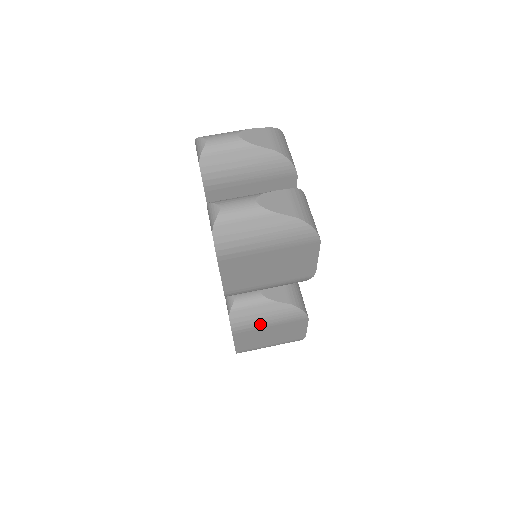
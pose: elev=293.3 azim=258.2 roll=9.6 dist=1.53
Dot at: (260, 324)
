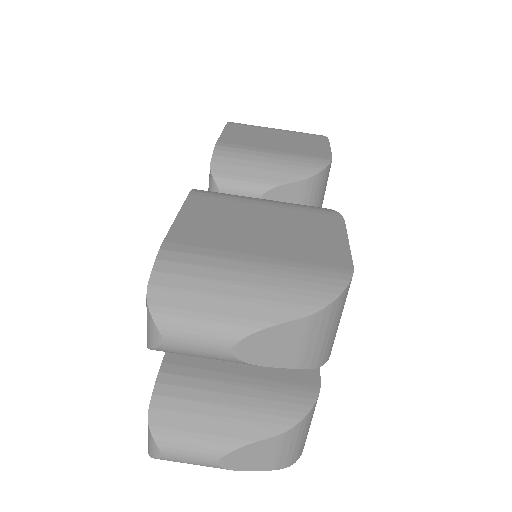
Dot at: occluded
